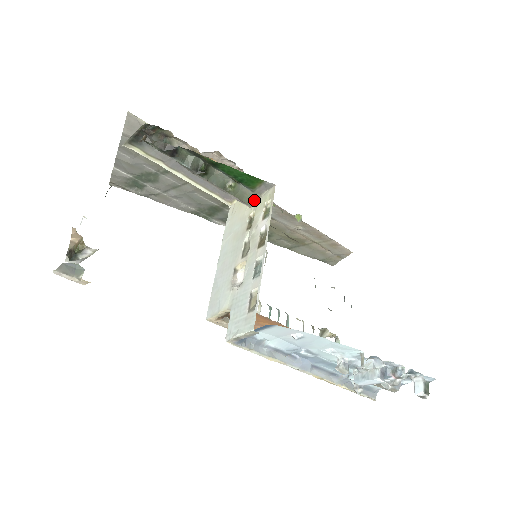
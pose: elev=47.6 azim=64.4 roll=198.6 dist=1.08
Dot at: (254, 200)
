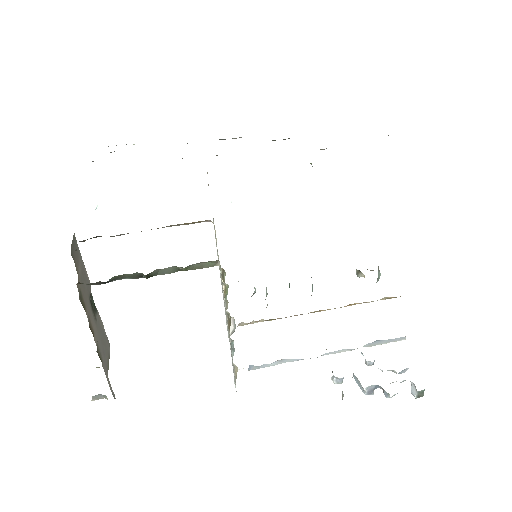
Dot at: (216, 262)
